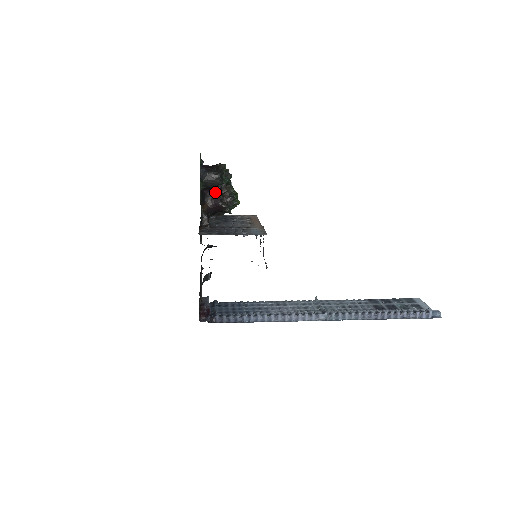
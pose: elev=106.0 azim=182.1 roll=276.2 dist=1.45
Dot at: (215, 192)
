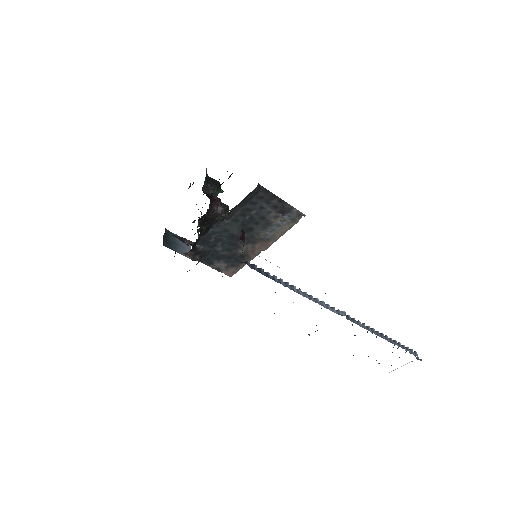
Dot at: (212, 196)
